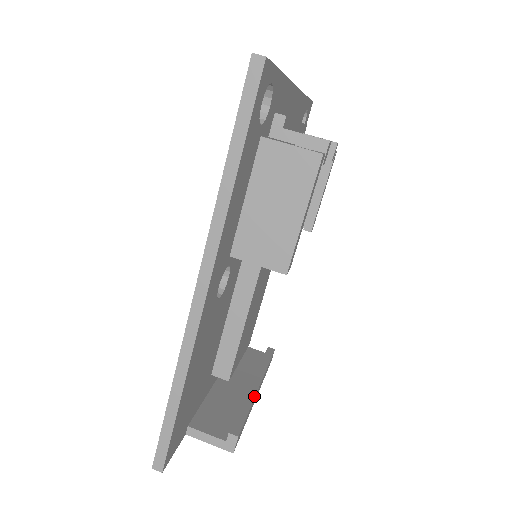
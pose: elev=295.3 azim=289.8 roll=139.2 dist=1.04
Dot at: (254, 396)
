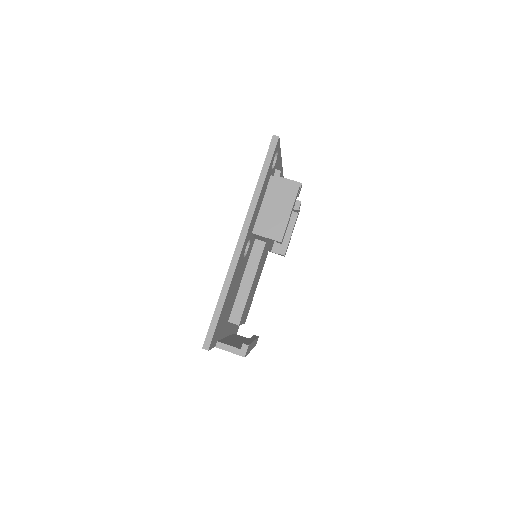
Dot at: (252, 341)
